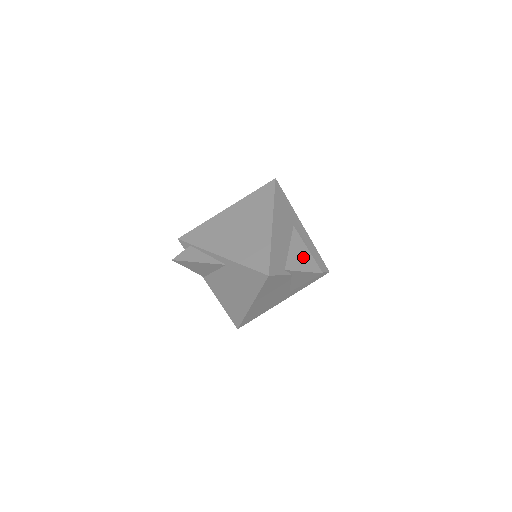
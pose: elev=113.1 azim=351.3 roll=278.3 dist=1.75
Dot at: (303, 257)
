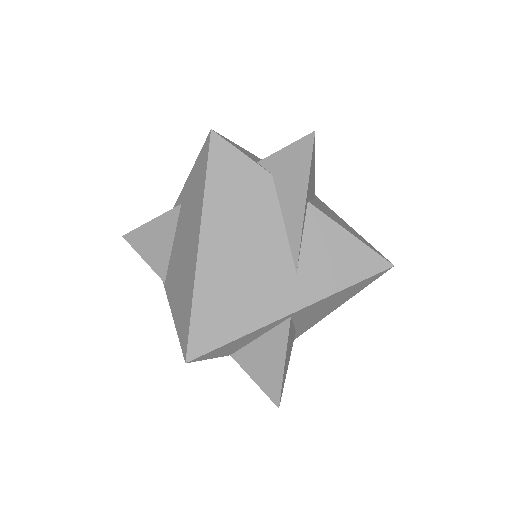
Dot at: occluded
